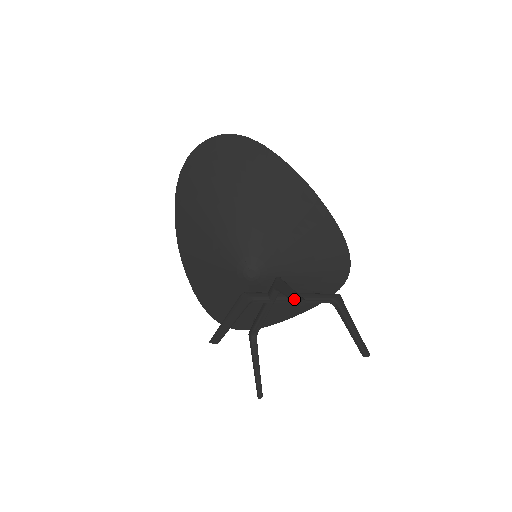
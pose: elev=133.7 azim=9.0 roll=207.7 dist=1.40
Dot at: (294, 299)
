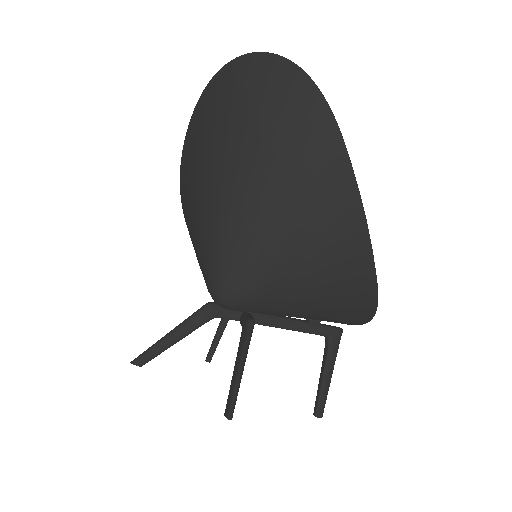
Dot at: (228, 397)
